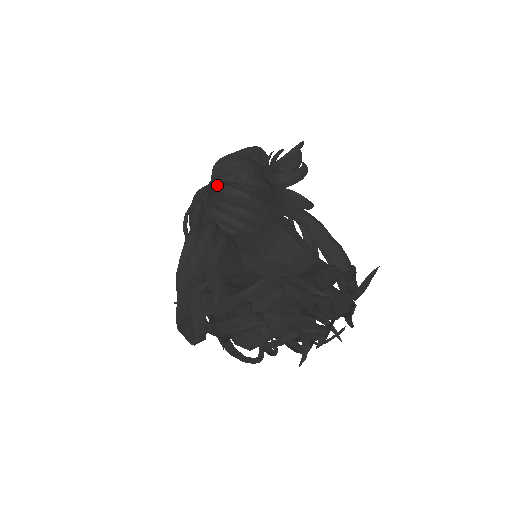
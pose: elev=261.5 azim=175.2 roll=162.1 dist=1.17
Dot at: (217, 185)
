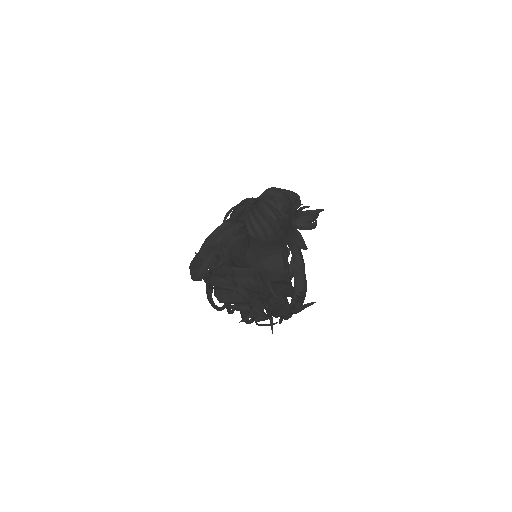
Dot at: (261, 201)
